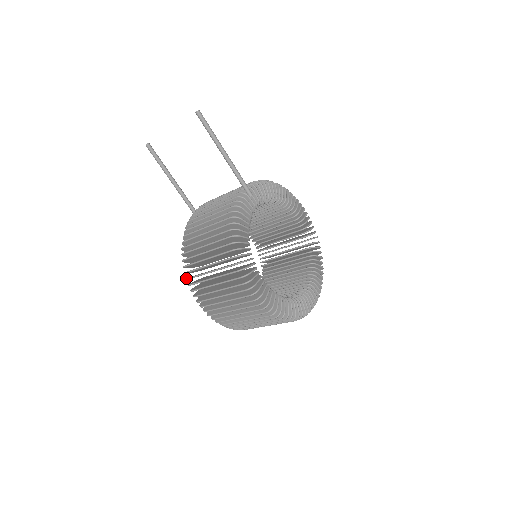
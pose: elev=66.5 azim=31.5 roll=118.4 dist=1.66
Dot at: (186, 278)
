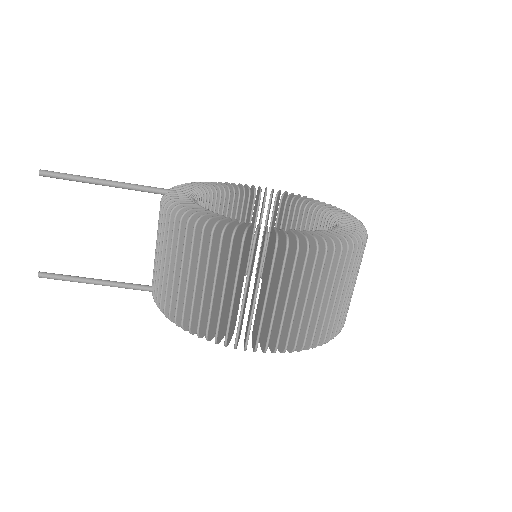
Dot at: occluded
